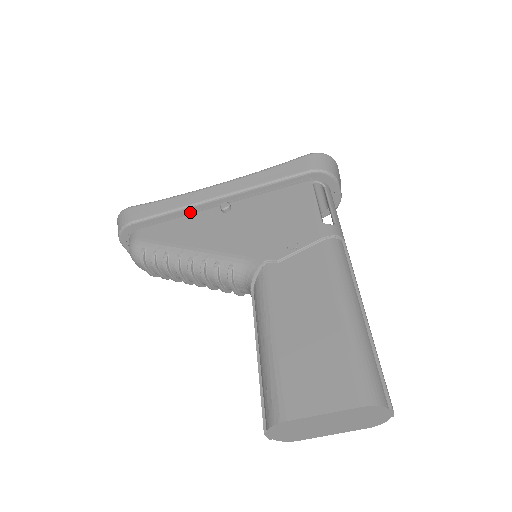
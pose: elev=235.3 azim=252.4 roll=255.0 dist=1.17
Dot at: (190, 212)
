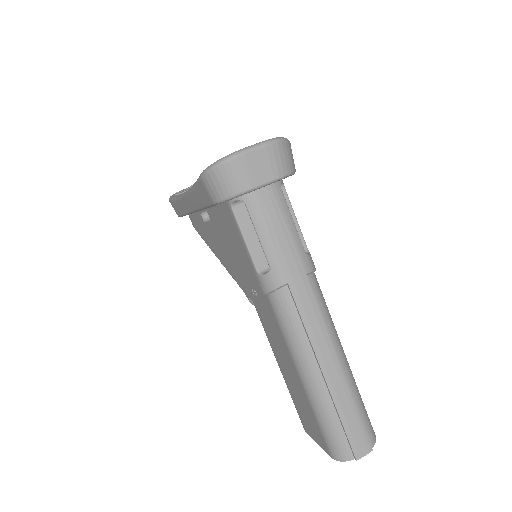
Dot at: occluded
